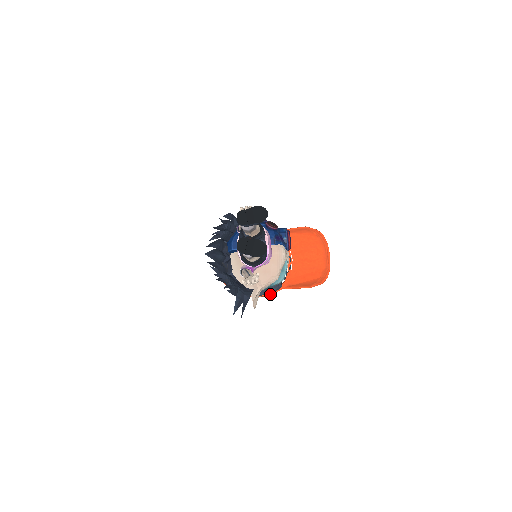
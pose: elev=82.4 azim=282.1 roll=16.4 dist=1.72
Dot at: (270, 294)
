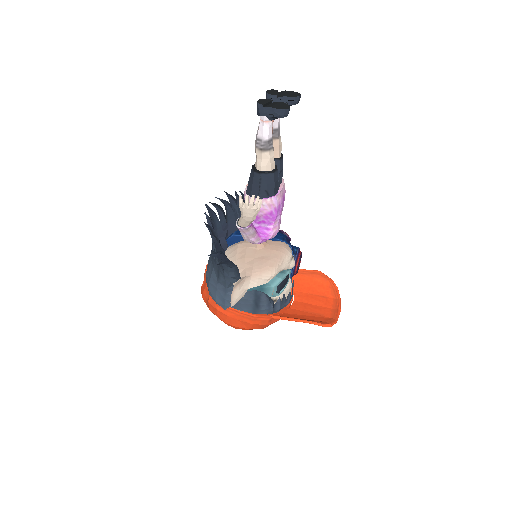
Dot at: (255, 314)
